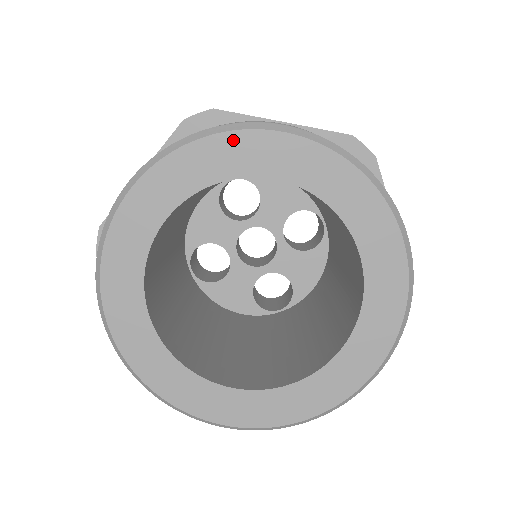
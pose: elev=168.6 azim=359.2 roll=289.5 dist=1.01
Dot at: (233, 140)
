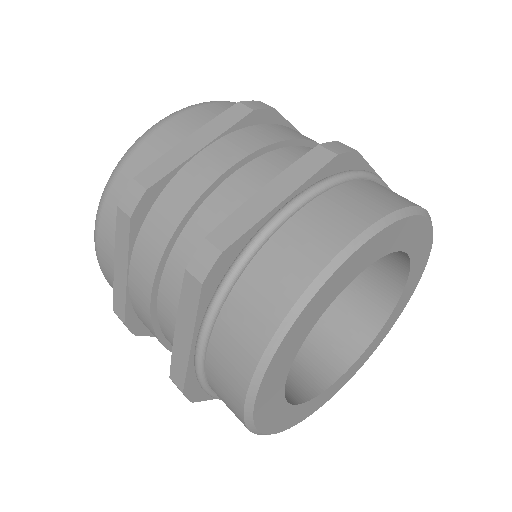
Dot at: (412, 222)
